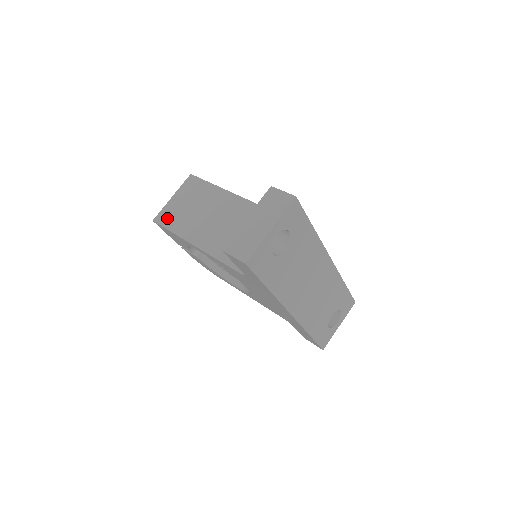
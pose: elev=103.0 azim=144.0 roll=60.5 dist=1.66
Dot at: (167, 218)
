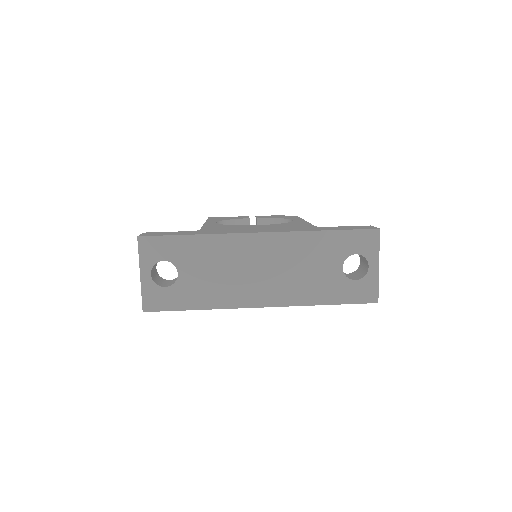
Dot at: occluded
